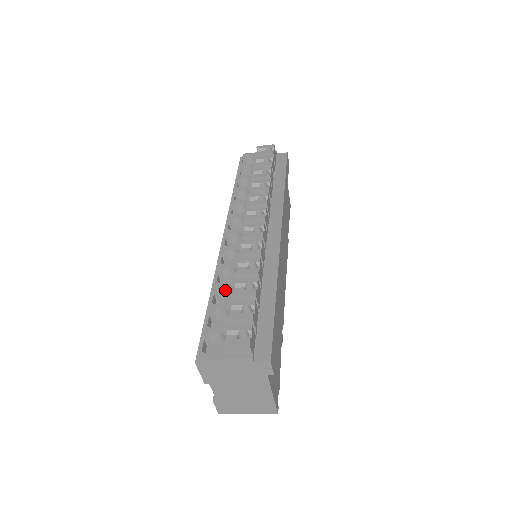
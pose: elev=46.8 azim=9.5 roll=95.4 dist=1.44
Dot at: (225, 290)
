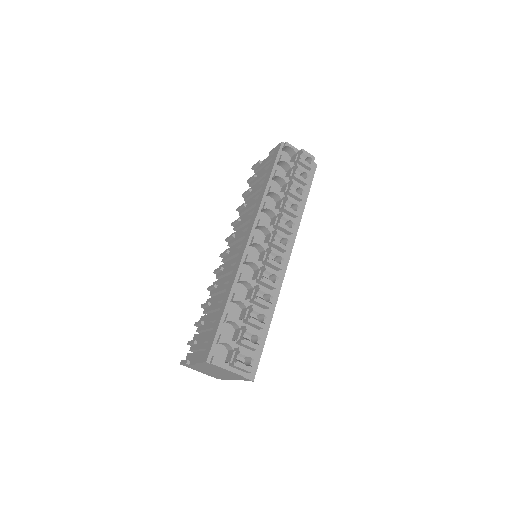
Dot at: (238, 302)
